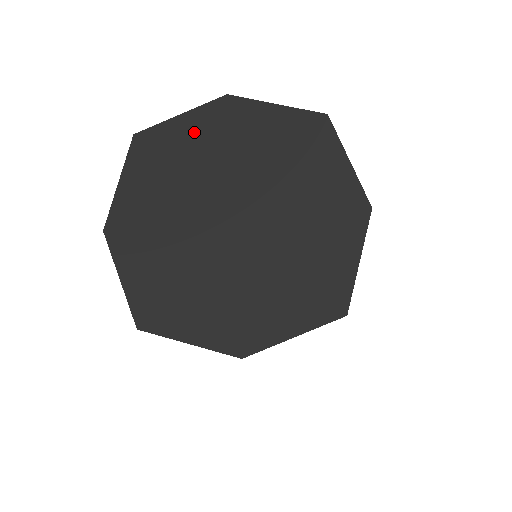
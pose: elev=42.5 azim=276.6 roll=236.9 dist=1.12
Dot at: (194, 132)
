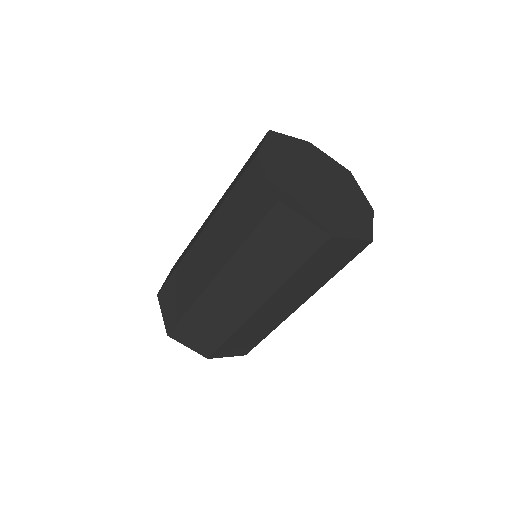
Dot at: (297, 145)
